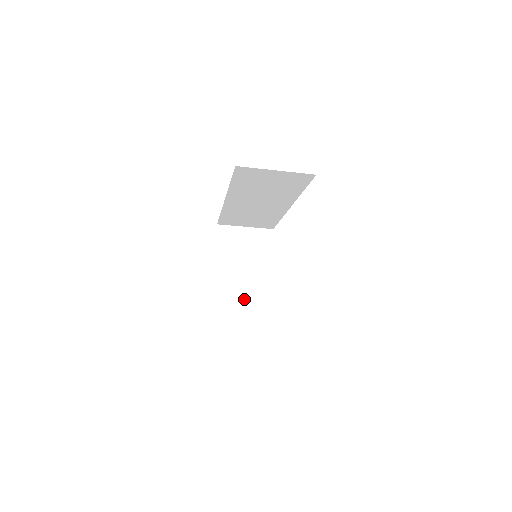
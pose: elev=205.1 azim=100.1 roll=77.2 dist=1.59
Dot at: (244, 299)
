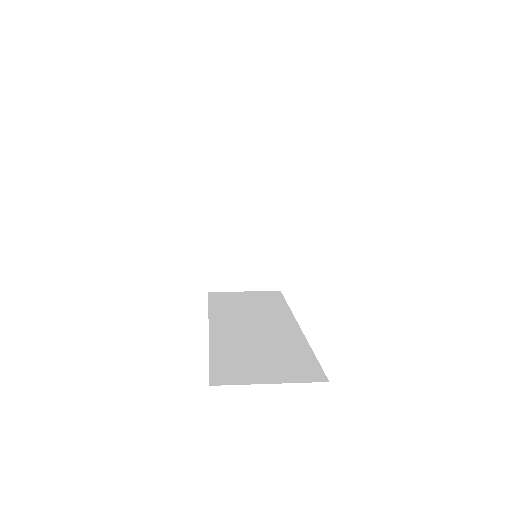
Dot at: (248, 270)
